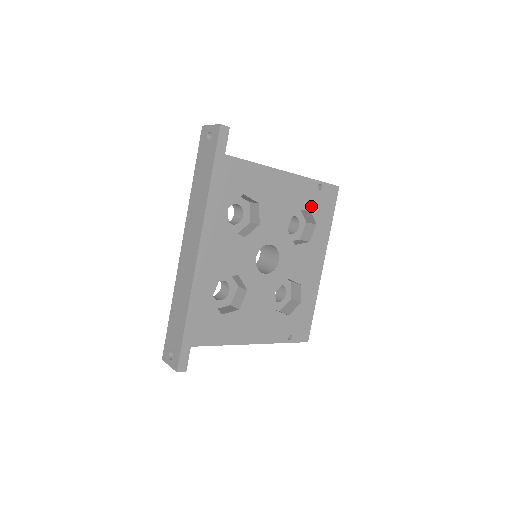
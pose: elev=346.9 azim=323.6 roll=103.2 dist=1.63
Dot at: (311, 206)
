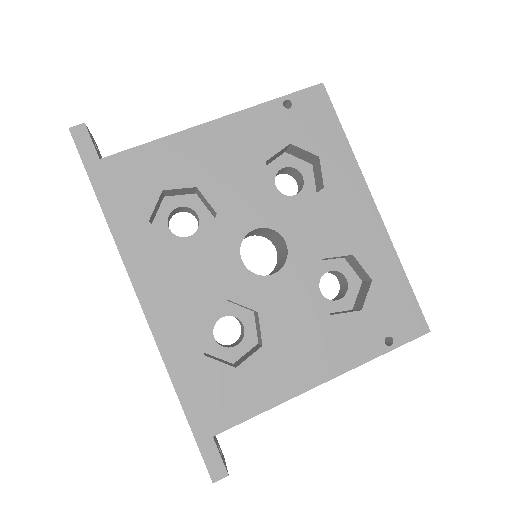
Dot at: (290, 138)
